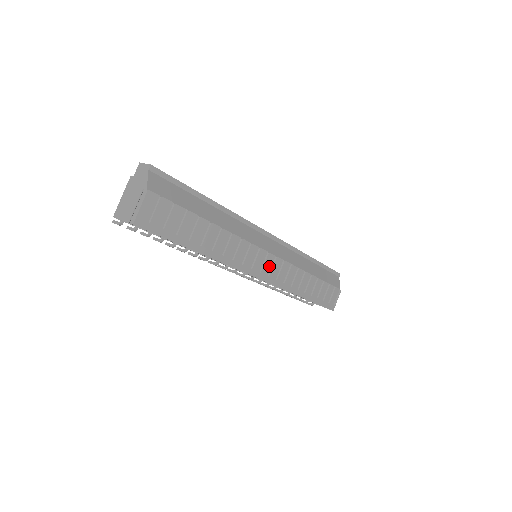
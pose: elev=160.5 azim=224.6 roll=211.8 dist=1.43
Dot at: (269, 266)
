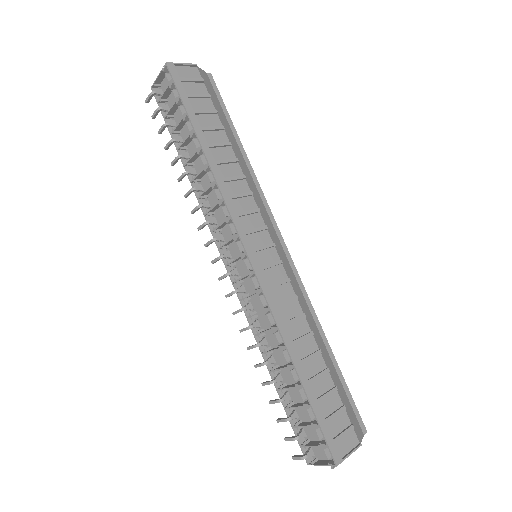
Dot at: (266, 260)
